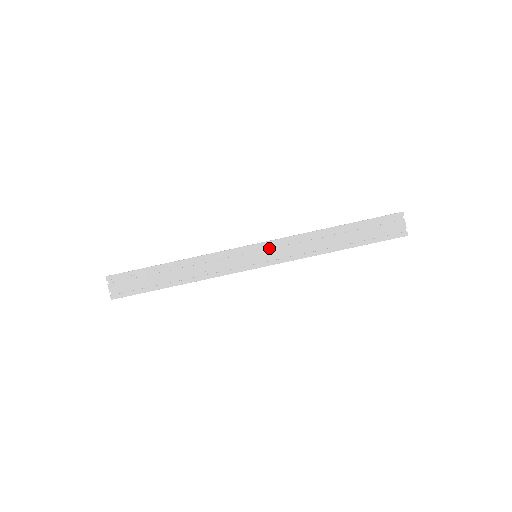
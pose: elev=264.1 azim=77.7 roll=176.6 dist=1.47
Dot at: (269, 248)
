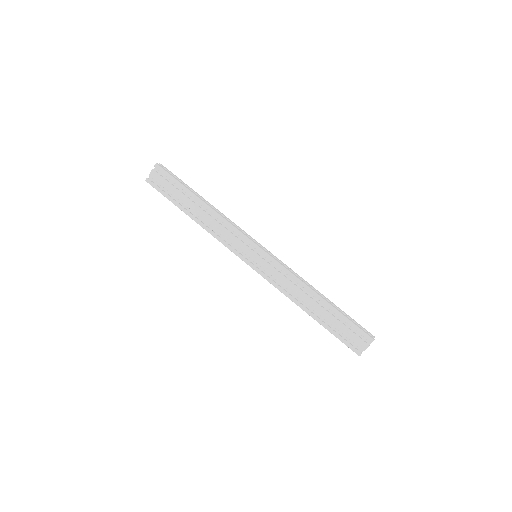
Dot at: (269, 261)
